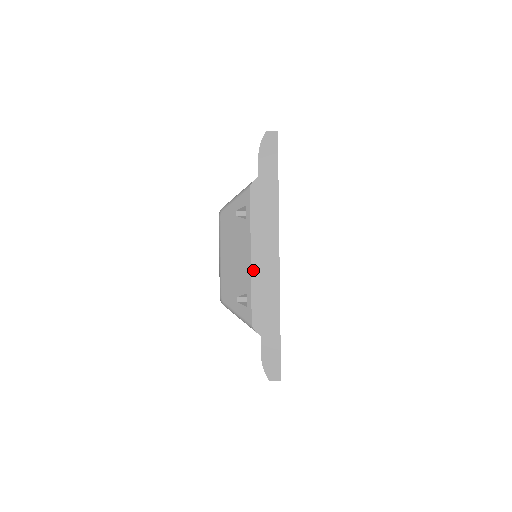
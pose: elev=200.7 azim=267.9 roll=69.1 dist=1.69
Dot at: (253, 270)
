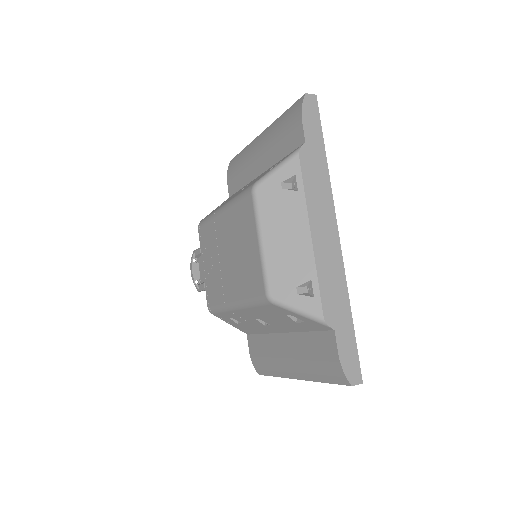
Dot at: (315, 250)
